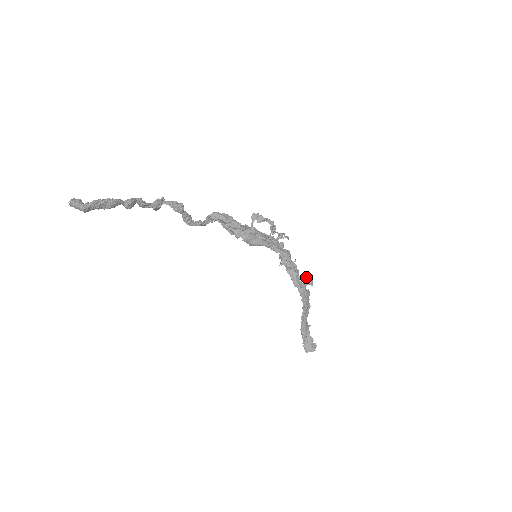
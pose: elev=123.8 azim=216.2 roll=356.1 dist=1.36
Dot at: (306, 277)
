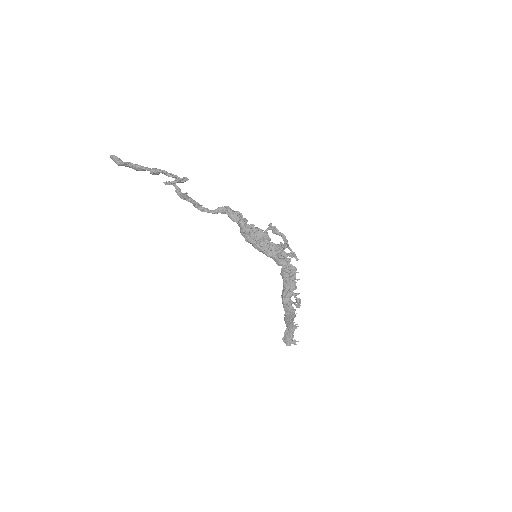
Dot at: (296, 298)
